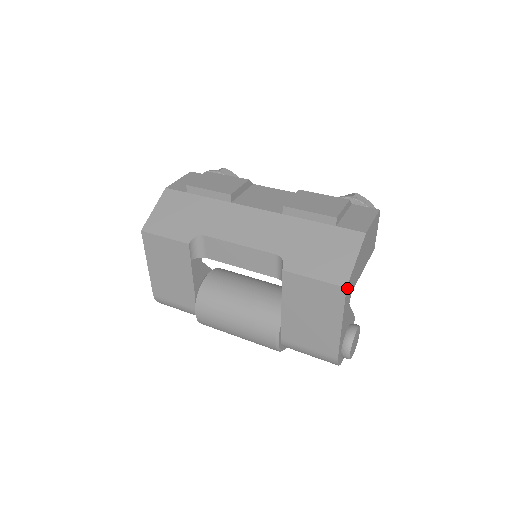
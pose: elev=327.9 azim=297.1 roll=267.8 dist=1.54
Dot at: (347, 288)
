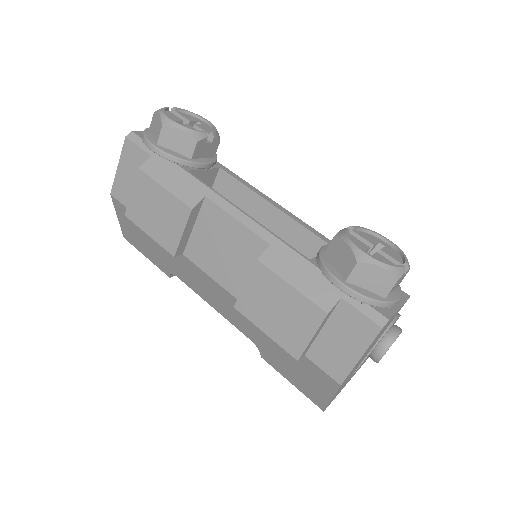
Dot at: (327, 406)
